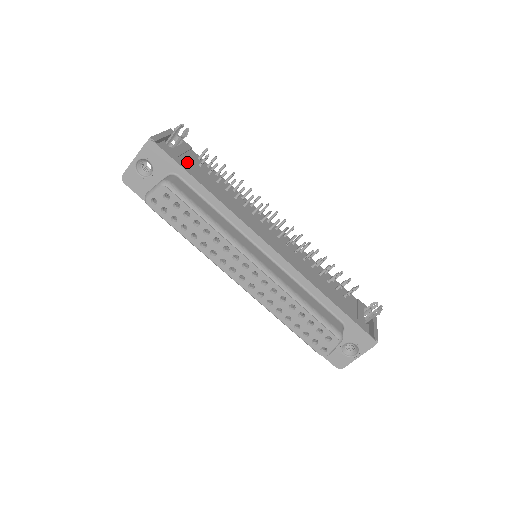
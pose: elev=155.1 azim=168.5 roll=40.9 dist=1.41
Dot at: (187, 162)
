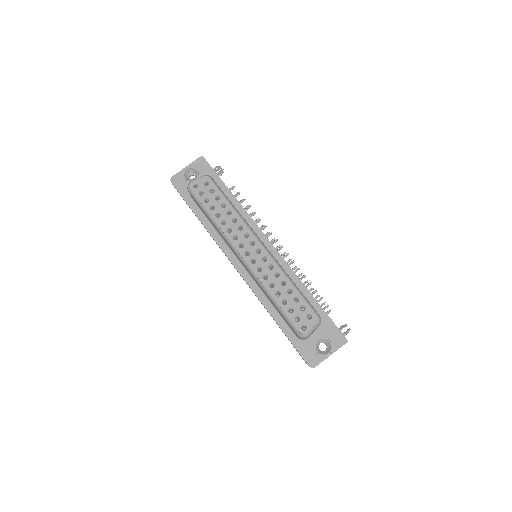
Dot at: occluded
